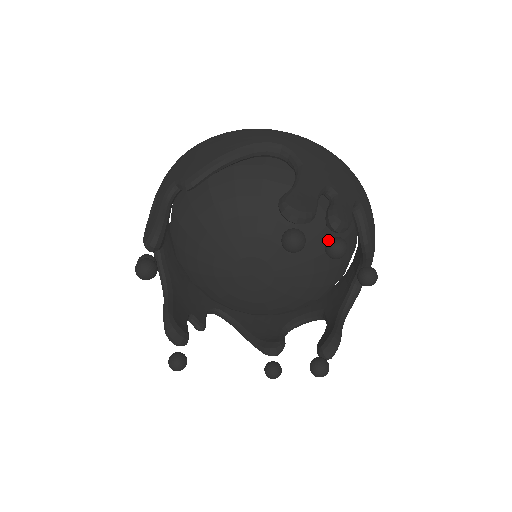
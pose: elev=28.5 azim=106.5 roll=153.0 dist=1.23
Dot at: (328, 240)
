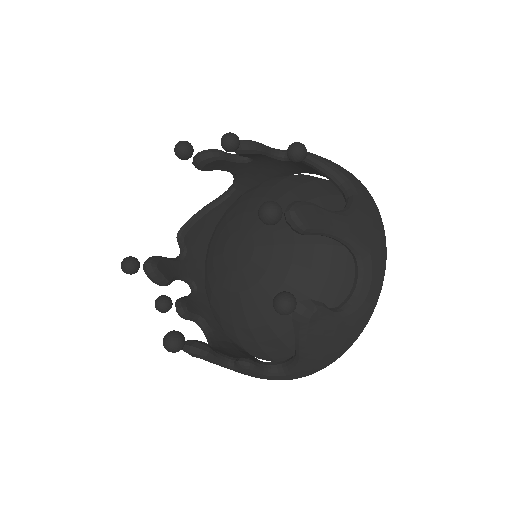
Dot at: occluded
